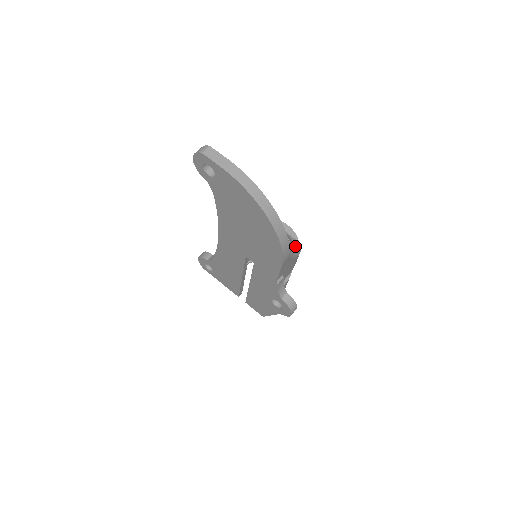
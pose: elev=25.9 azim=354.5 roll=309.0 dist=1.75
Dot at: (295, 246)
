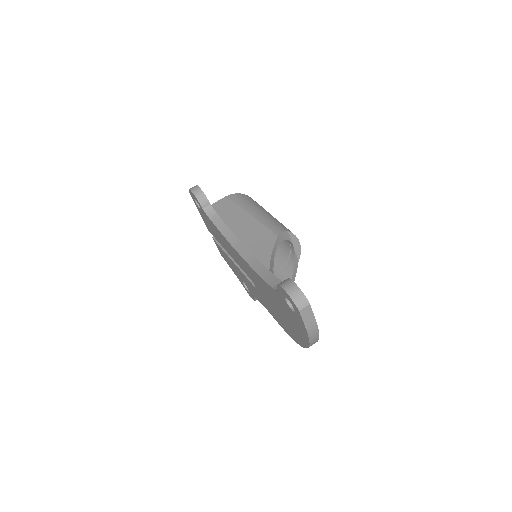
Dot at: (294, 271)
